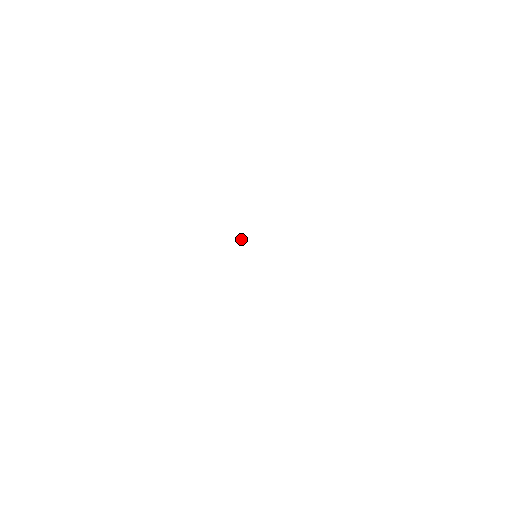
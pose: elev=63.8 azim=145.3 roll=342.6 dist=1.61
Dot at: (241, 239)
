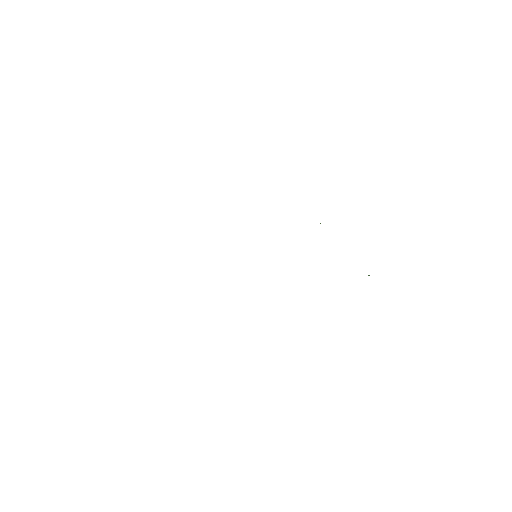
Dot at: occluded
